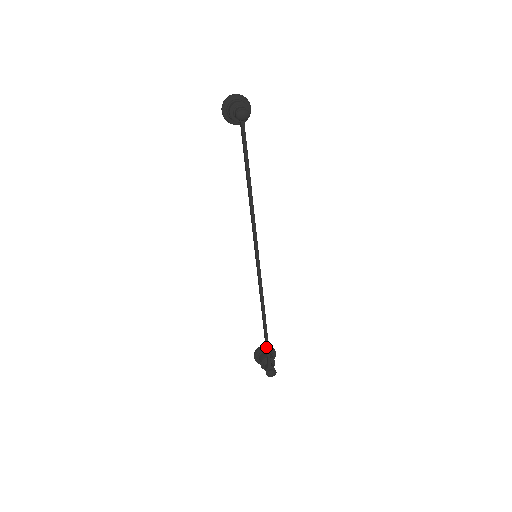
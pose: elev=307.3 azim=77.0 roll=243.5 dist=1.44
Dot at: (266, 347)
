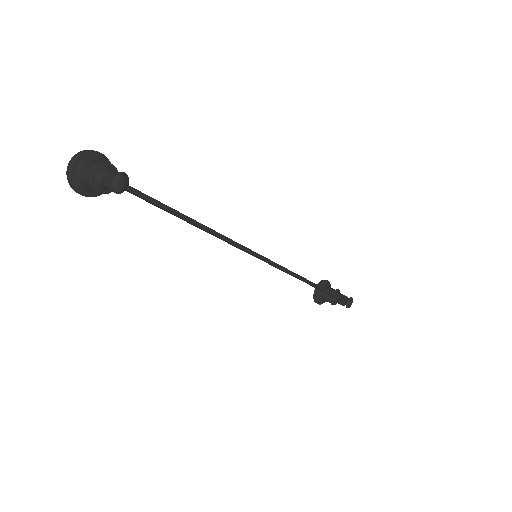
Dot at: occluded
